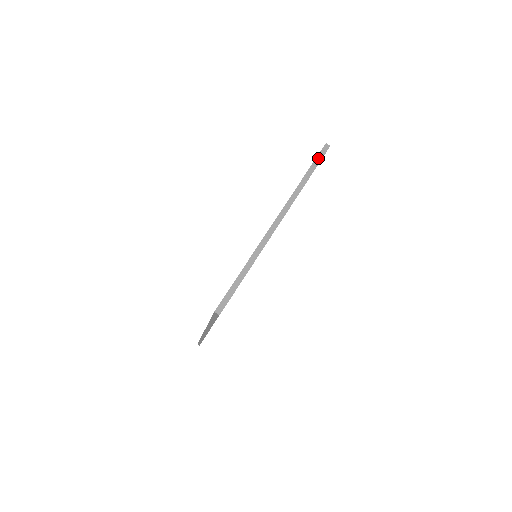
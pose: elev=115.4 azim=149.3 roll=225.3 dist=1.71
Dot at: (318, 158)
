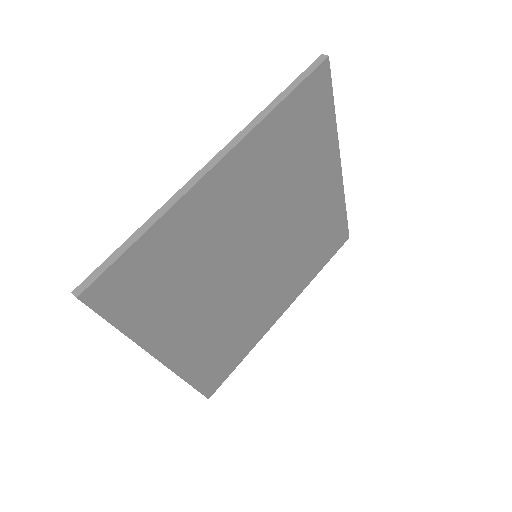
Dot at: (304, 74)
